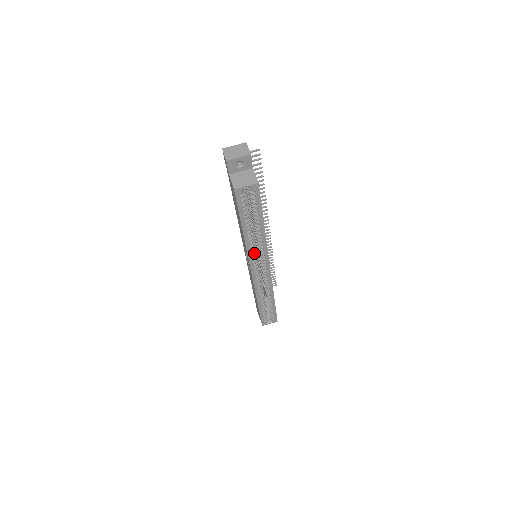
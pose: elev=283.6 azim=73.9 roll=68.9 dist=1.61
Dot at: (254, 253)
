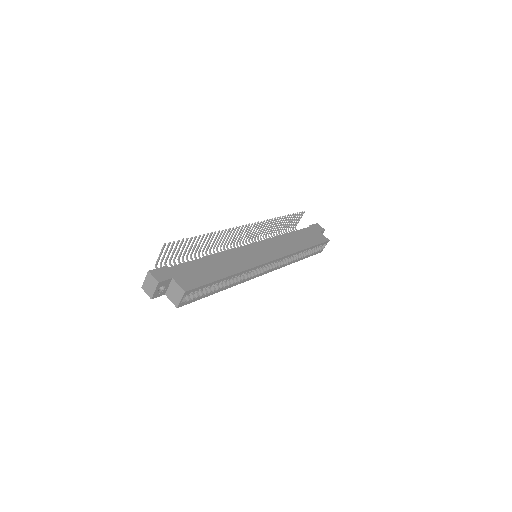
Dot at: (247, 276)
